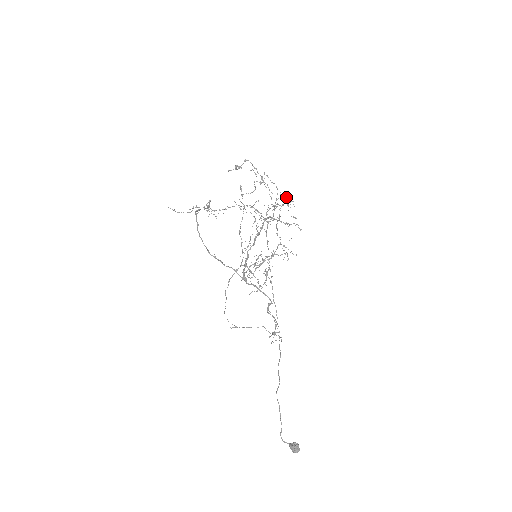
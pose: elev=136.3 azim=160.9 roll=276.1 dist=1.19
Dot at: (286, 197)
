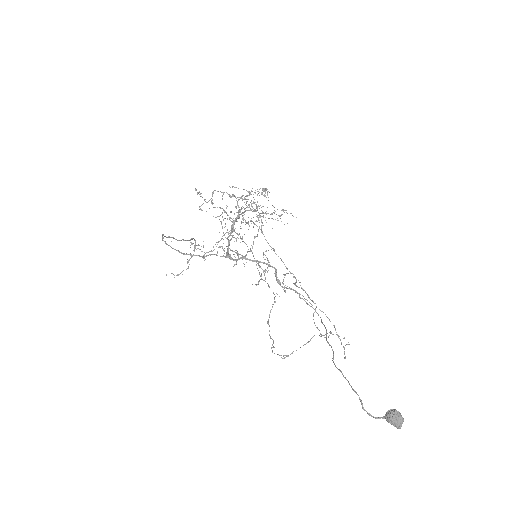
Dot at: (263, 195)
